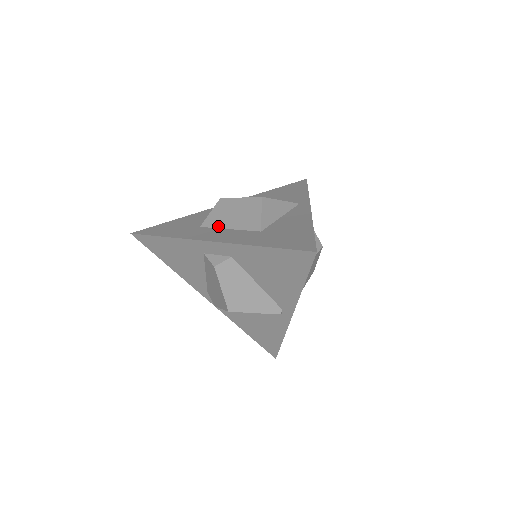
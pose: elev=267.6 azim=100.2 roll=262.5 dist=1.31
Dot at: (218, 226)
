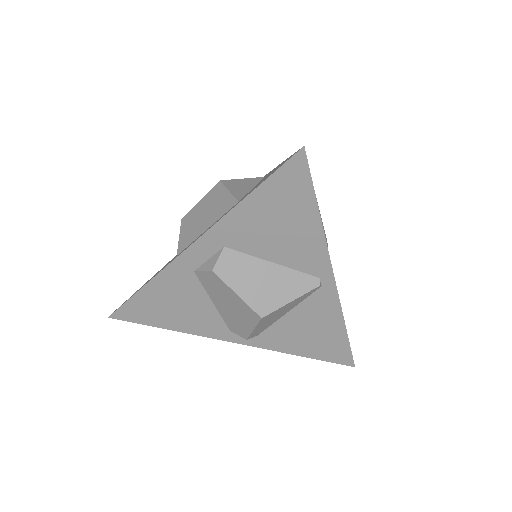
Dot at: (193, 239)
